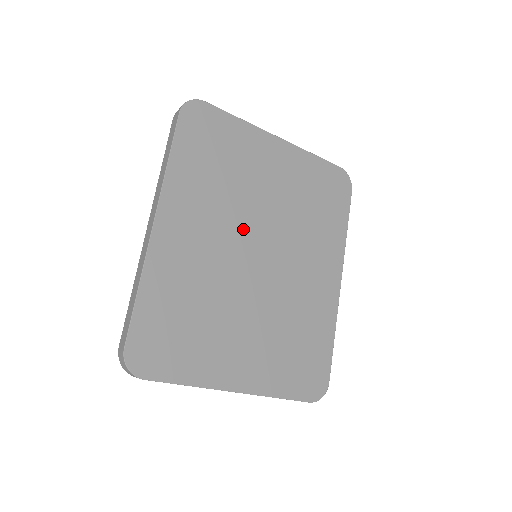
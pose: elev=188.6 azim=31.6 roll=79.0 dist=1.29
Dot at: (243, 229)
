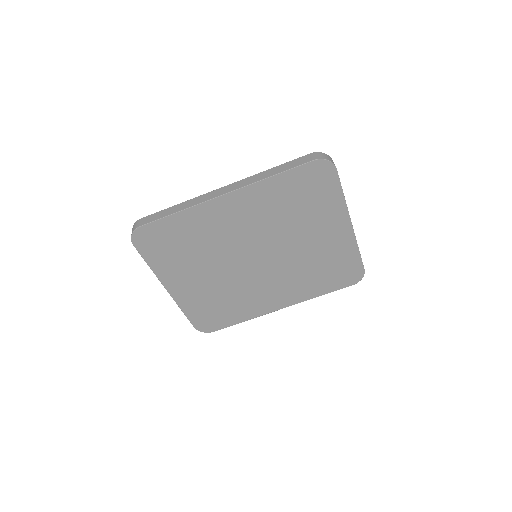
Dot at: (265, 241)
